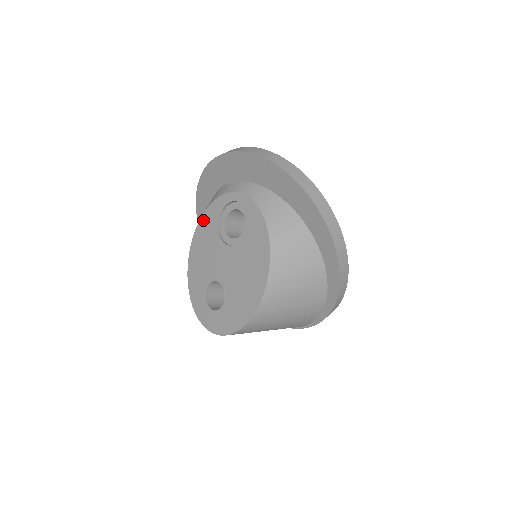
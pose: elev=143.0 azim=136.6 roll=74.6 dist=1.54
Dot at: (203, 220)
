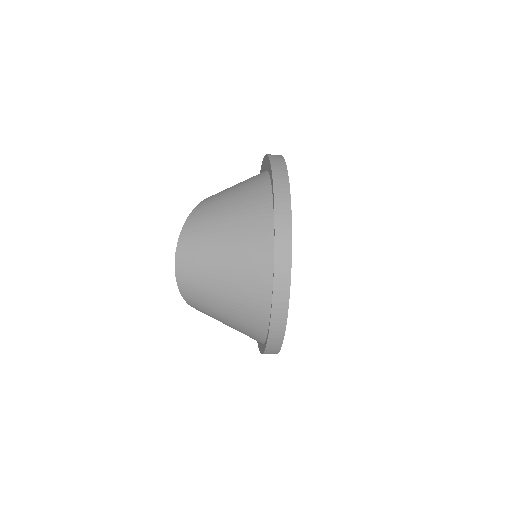
Dot at: occluded
